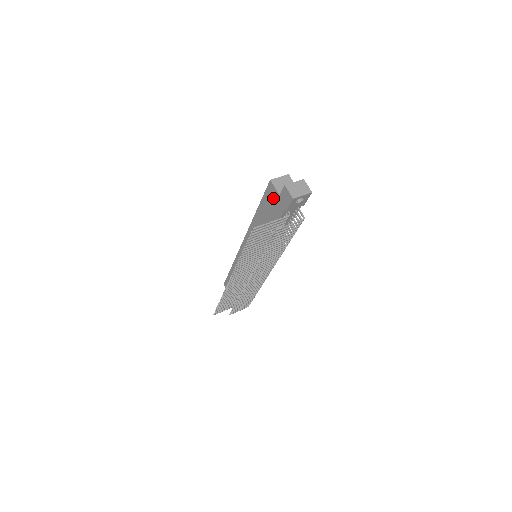
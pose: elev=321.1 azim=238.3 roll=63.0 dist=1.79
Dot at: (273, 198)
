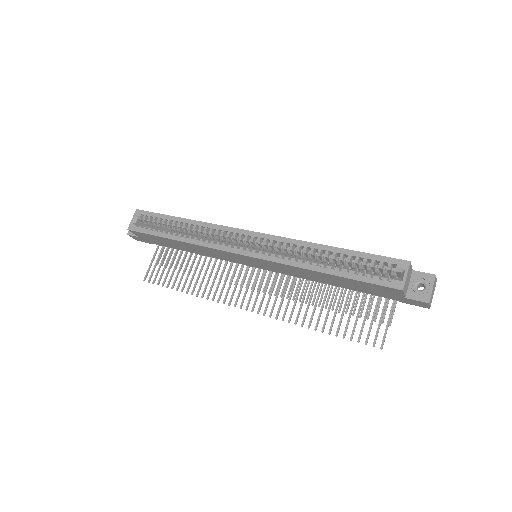
Dot at: (387, 292)
